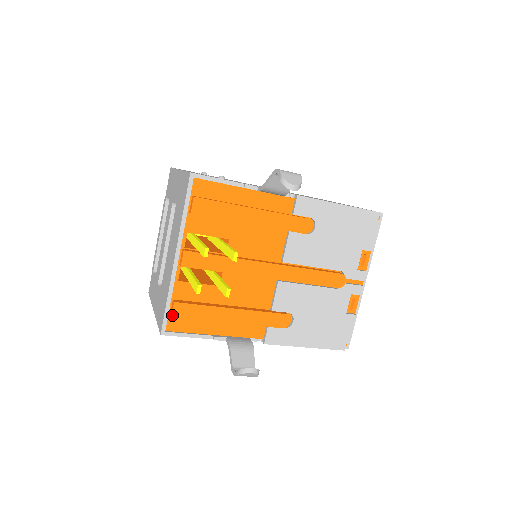
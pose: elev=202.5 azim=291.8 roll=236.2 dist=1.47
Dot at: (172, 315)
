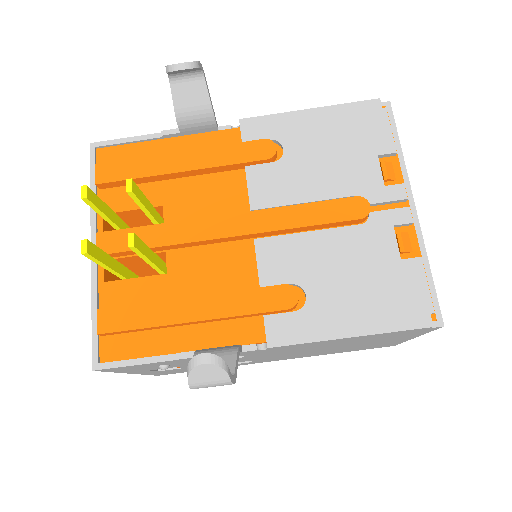
Dot at: (98, 330)
